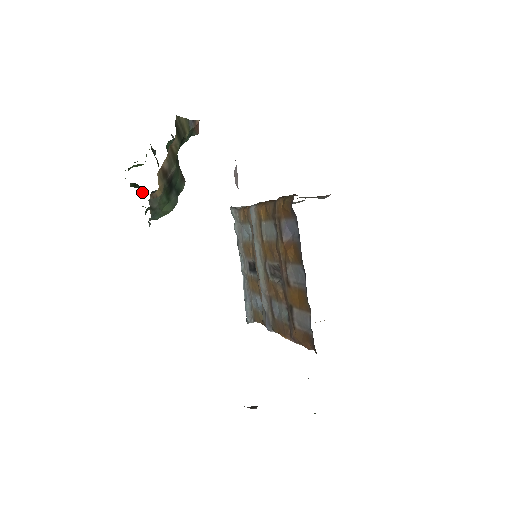
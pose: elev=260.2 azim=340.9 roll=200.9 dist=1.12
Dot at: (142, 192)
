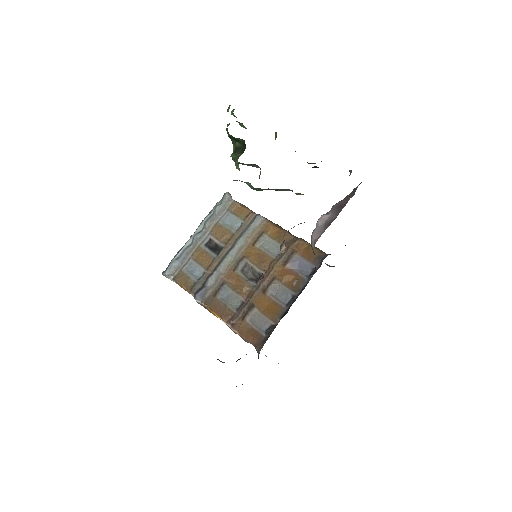
Dot at: (238, 150)
